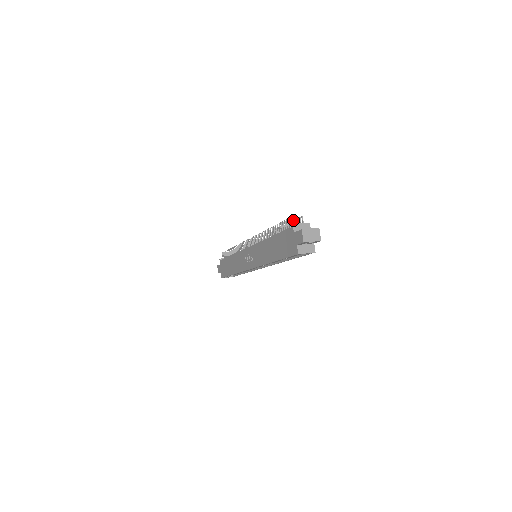
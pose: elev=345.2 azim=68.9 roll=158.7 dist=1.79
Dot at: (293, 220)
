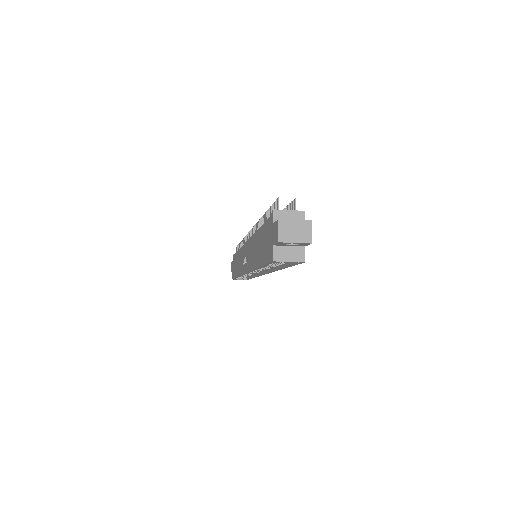
Dot at: (277, 204)
